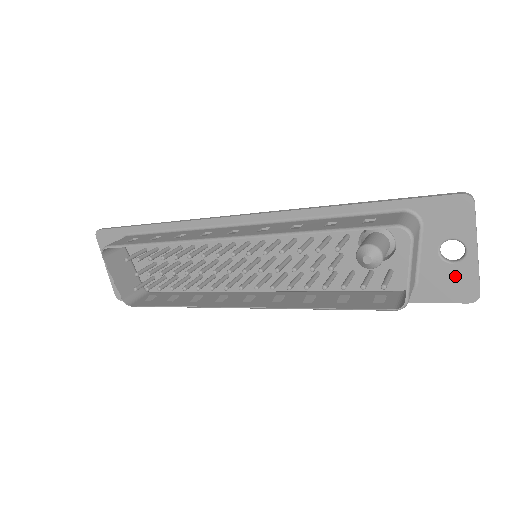
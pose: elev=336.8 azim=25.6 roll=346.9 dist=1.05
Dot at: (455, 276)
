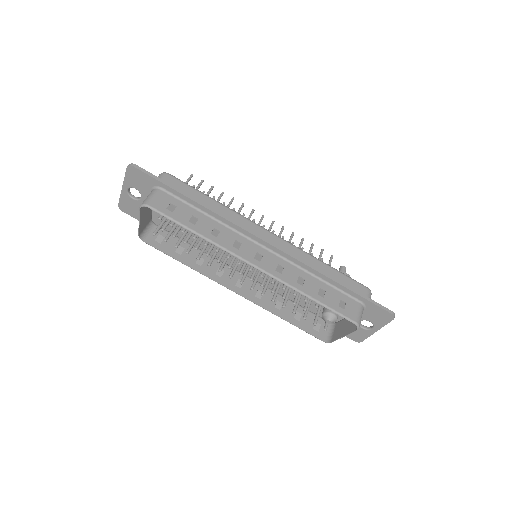
Dot at: (358, 332)
